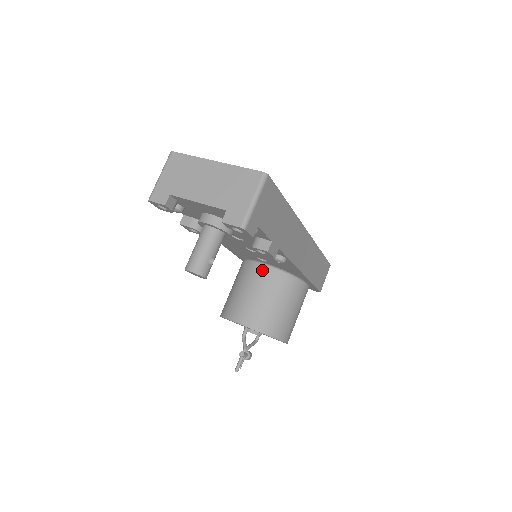
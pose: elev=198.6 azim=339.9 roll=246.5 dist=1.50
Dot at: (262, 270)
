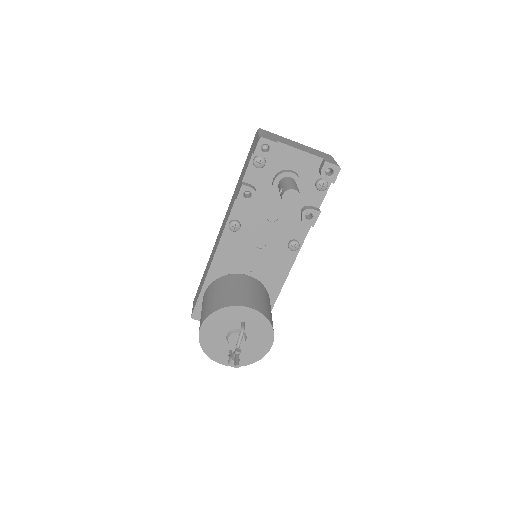
Dot at: (249, 278)
